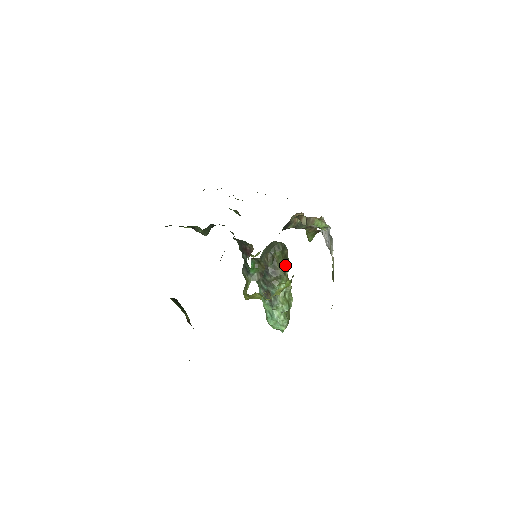
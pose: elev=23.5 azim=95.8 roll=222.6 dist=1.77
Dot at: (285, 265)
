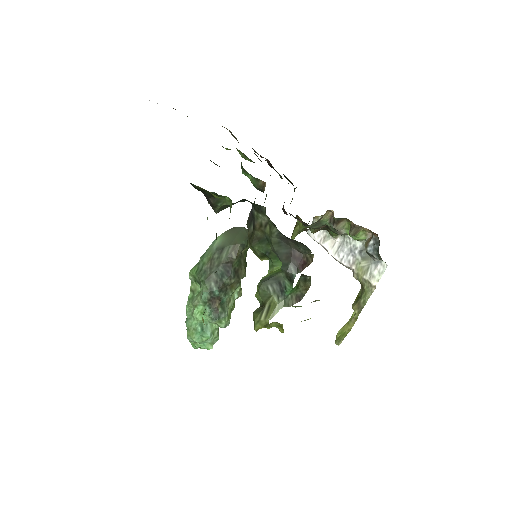
Dot at: (246, 263)
